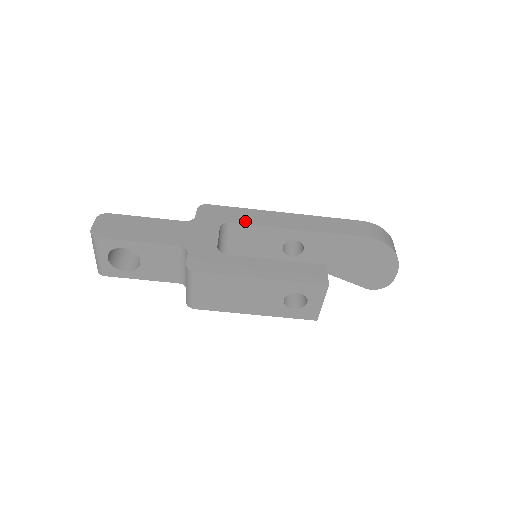
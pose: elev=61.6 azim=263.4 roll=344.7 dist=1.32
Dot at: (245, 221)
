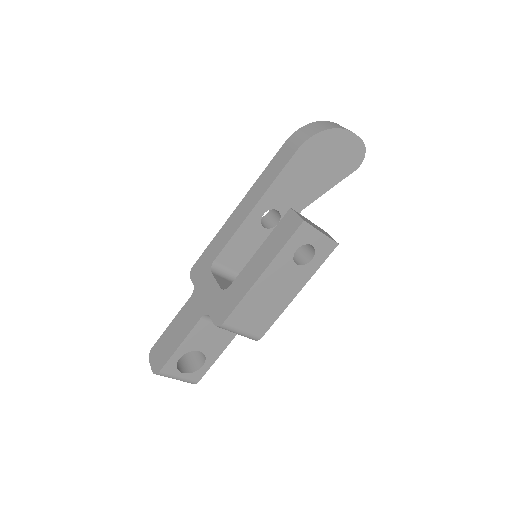
Dot at: (221, 247)
